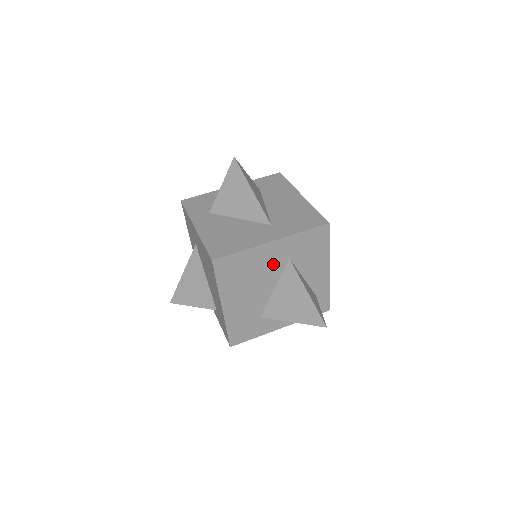
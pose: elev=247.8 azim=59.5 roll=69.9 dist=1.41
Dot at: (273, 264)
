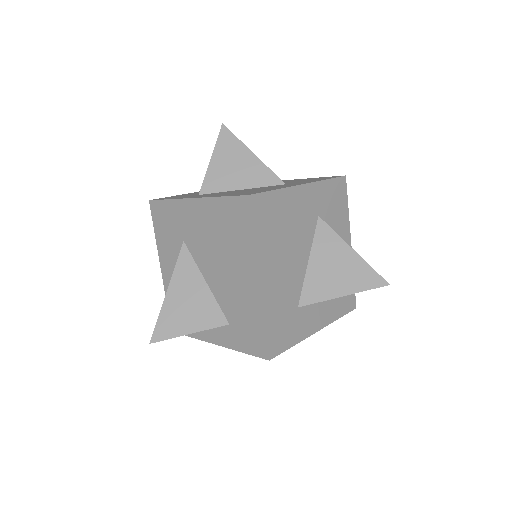
Dot at: (305, 220)
